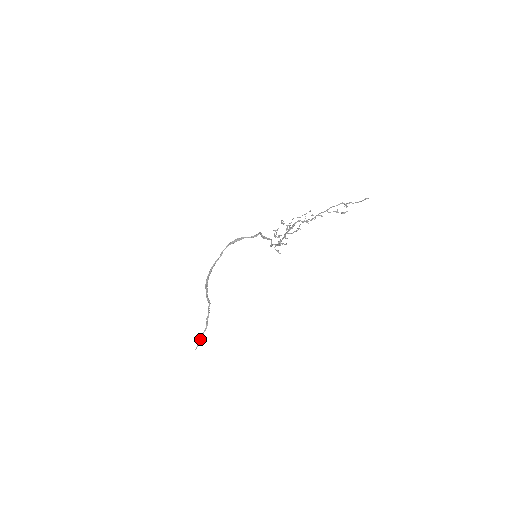
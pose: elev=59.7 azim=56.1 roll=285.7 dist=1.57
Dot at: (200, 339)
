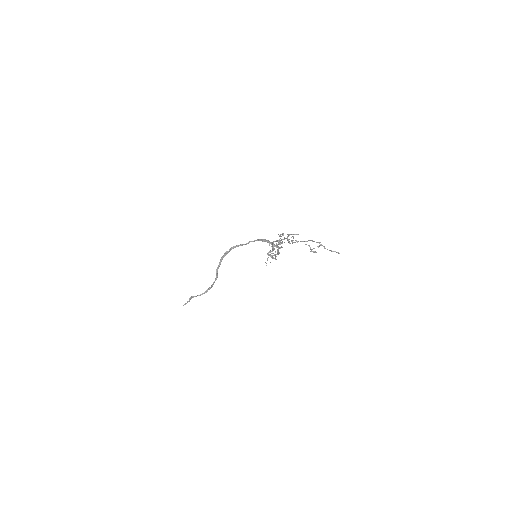
Dot at: (190, 299)
